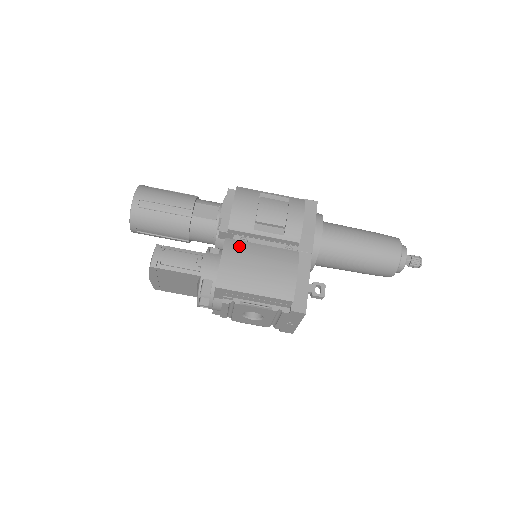
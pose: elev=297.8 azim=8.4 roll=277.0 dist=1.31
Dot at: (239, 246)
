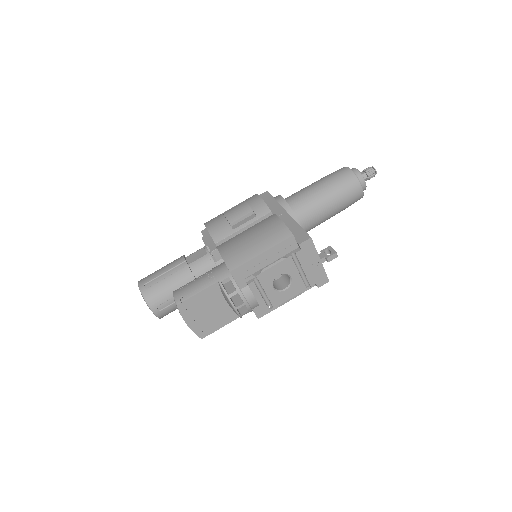
Dot at: (229, 242)
